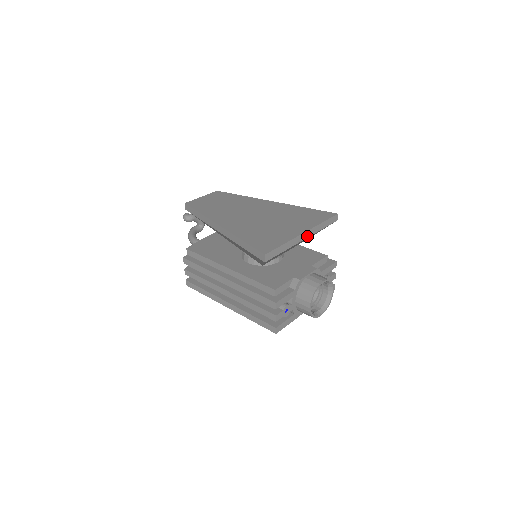
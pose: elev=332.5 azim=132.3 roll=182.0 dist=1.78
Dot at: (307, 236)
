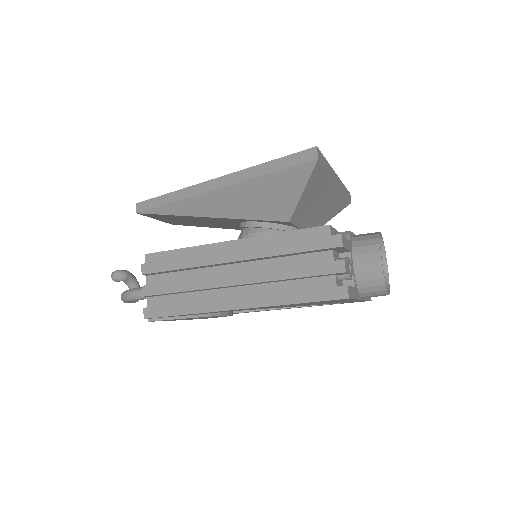
Dot at: (338, 184)
